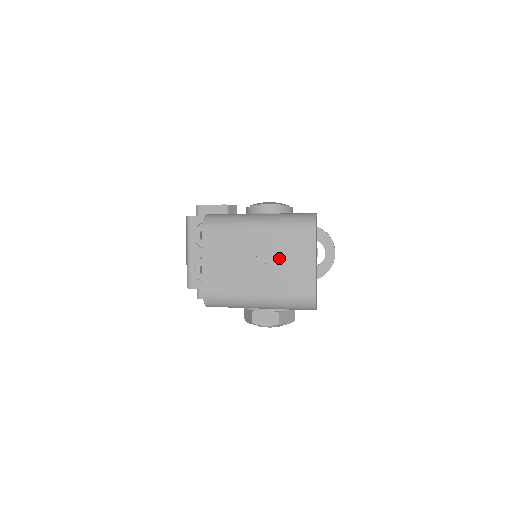
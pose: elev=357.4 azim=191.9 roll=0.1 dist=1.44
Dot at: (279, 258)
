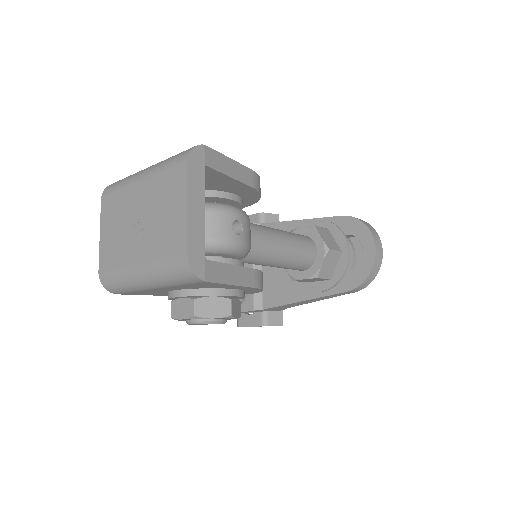
Dot at: (155, 211)
